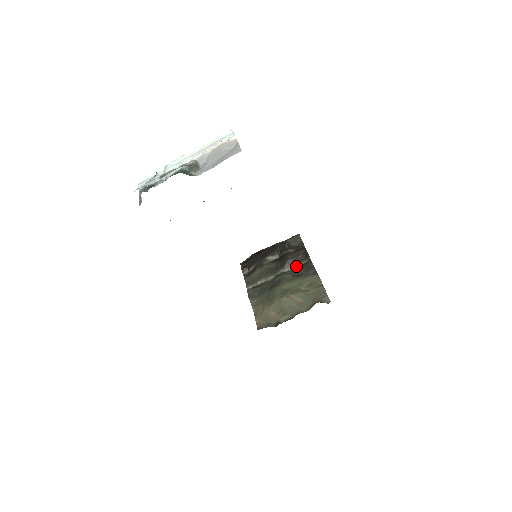
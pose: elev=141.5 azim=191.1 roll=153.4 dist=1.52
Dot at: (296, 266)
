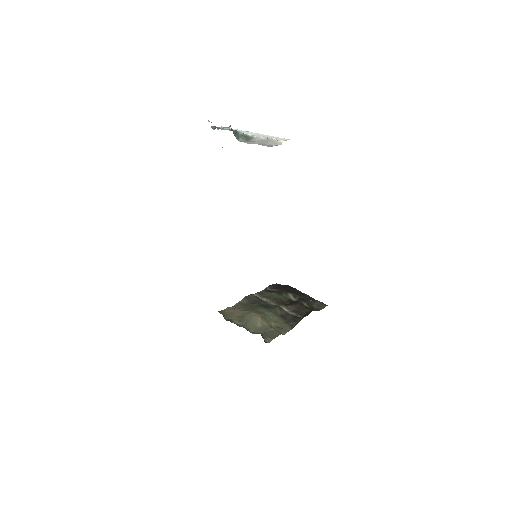
Dot at: (293, 314)
